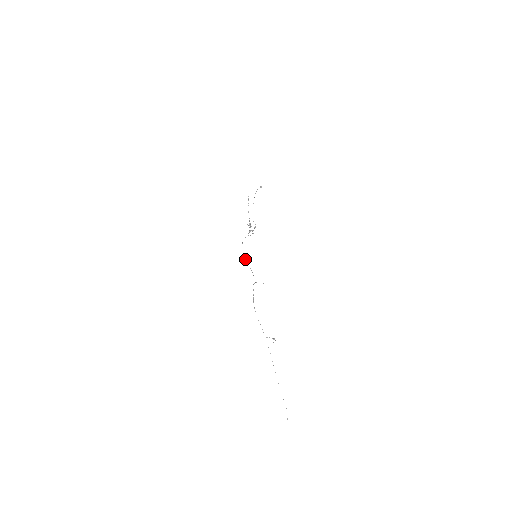
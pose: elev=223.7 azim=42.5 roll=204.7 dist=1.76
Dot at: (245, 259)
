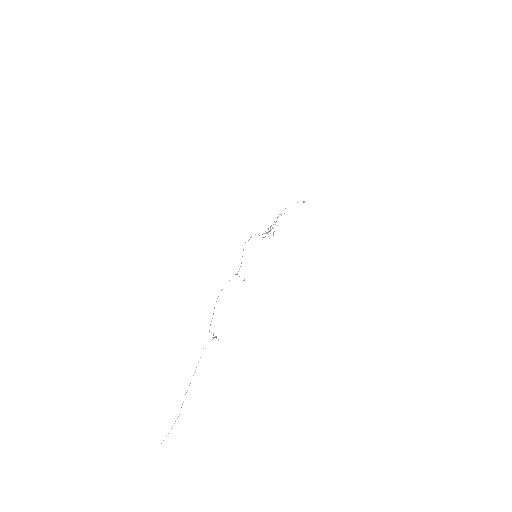
Dot at: (243, 250)
